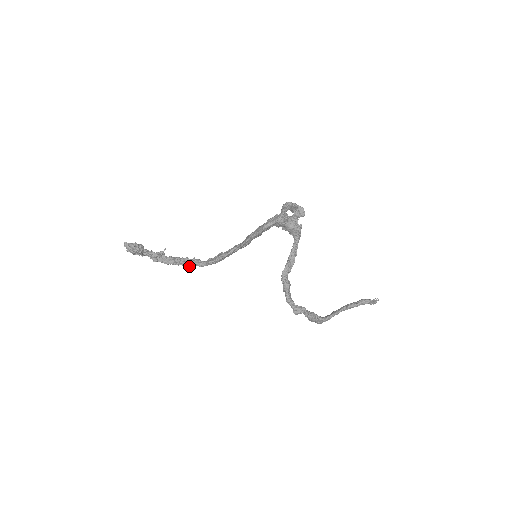
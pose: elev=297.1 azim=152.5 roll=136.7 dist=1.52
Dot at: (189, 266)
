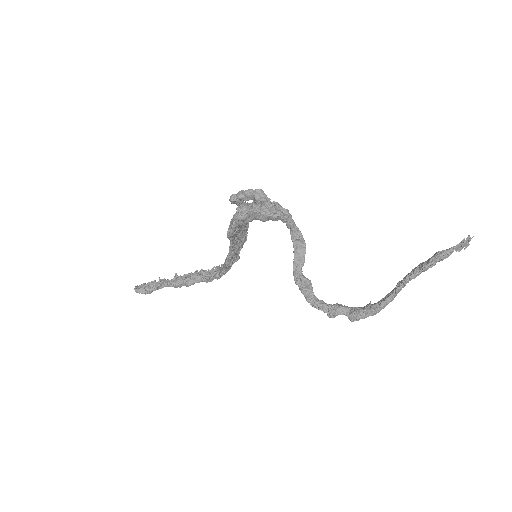
Dot at: (207, 282)
